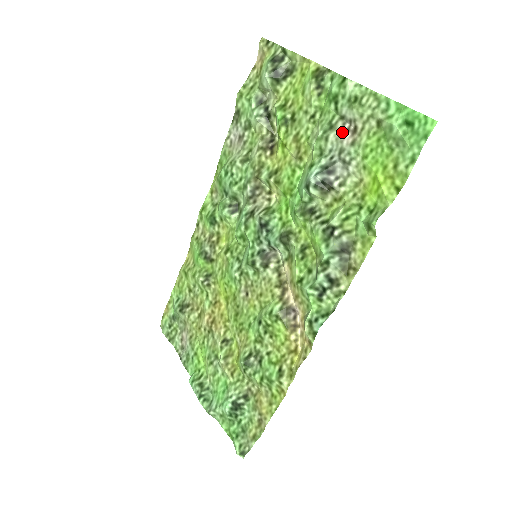
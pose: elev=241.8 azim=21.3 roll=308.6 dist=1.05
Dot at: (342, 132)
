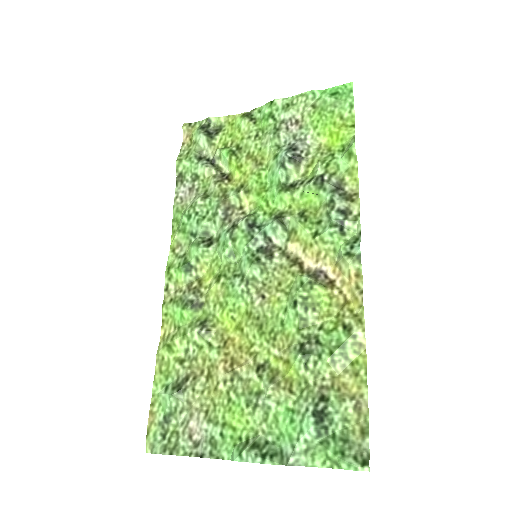
Dot at: (288, 128)
